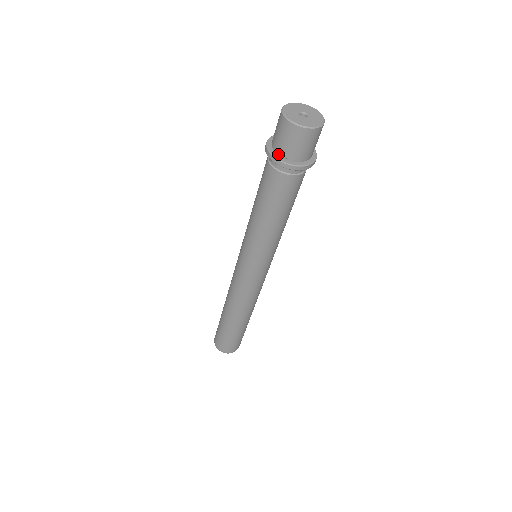
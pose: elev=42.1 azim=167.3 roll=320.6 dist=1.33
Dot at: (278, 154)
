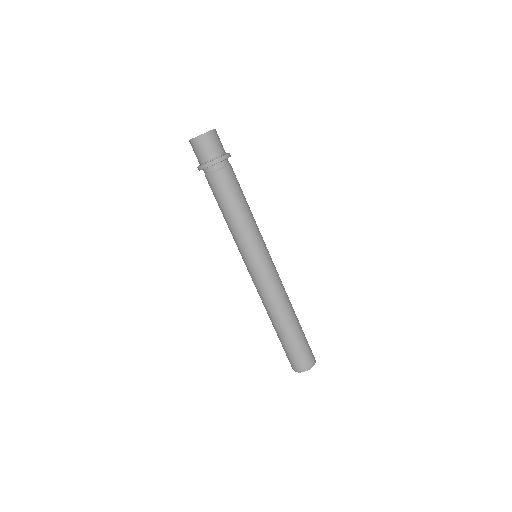
Dot at: (208, 162)
